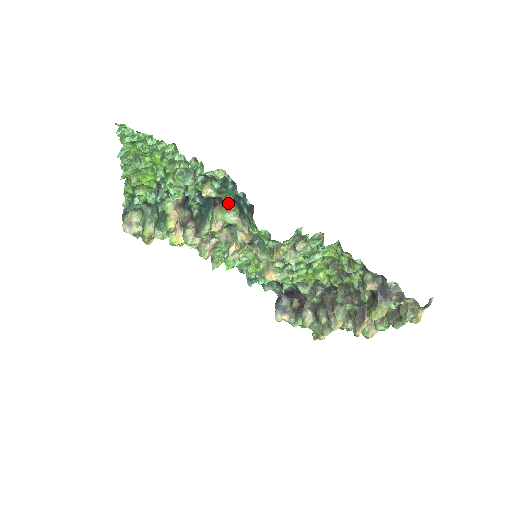
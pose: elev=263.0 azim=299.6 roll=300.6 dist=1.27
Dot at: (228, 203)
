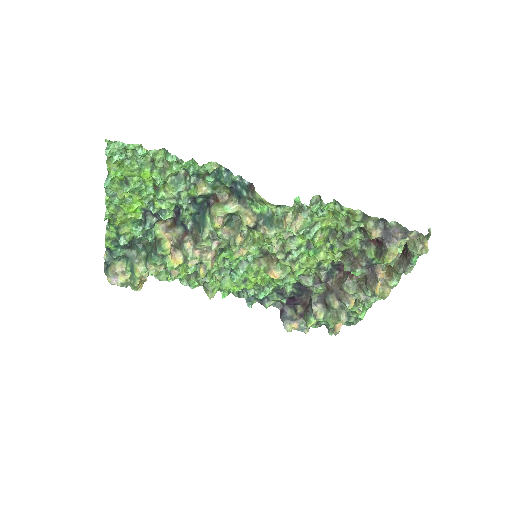
Dot at: (223, 198)
